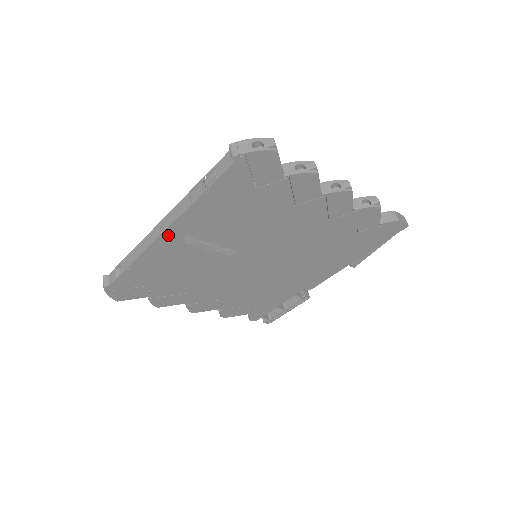
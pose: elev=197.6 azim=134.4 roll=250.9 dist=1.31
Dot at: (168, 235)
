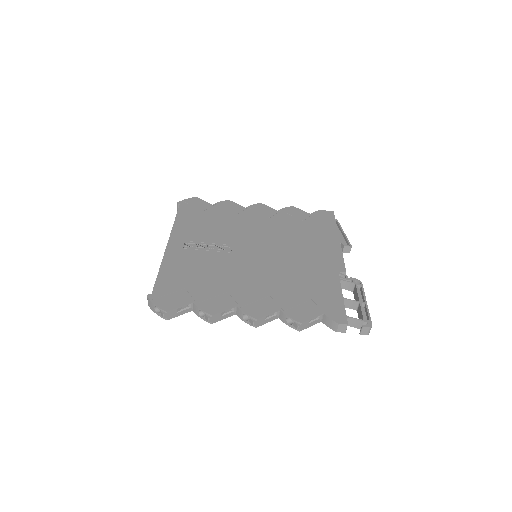
Dot at: (172, 244)
